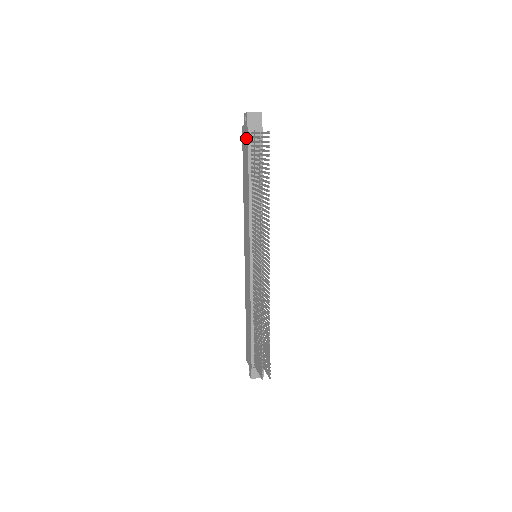
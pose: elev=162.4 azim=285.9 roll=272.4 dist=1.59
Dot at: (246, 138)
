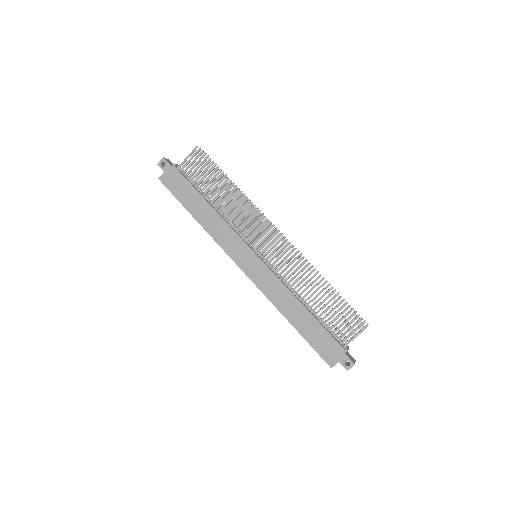
Dot at: (175, 175)
